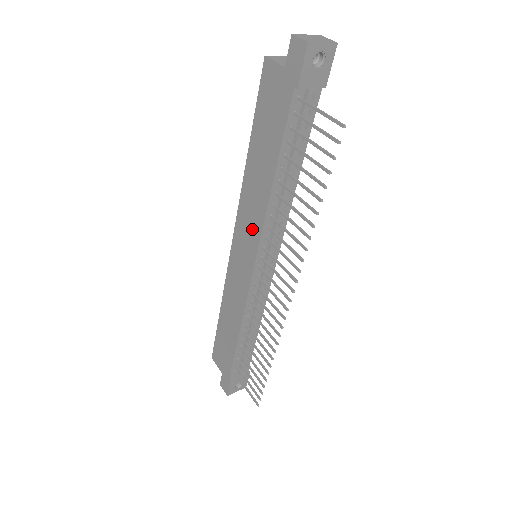
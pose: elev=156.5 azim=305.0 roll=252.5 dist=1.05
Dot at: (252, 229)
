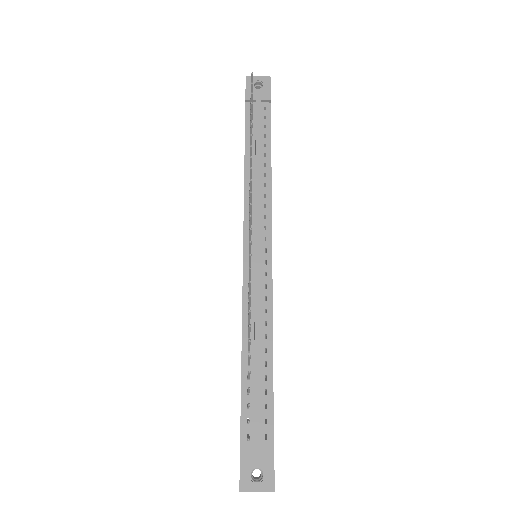
Dot at: occluded
